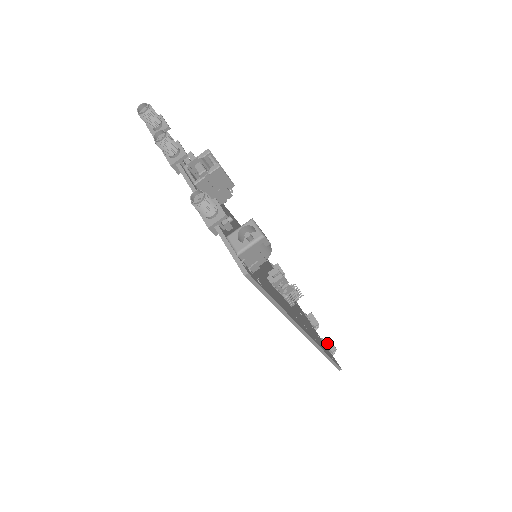
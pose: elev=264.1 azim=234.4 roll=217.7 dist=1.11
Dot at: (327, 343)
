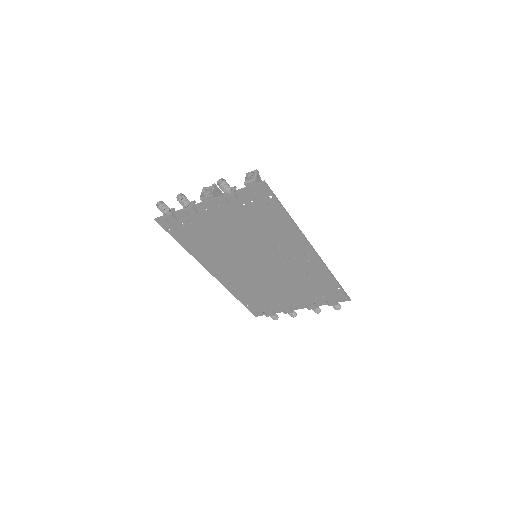
Dot at: occluded
